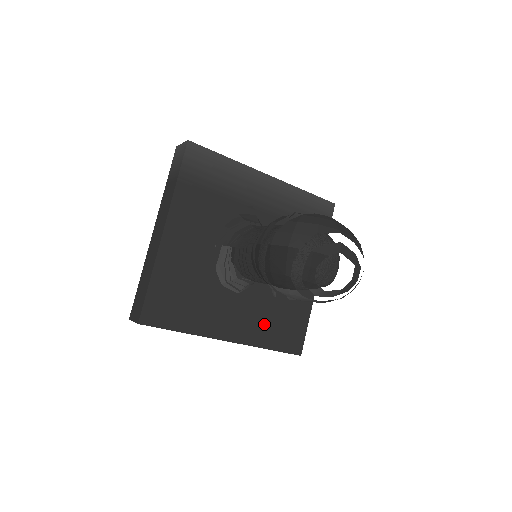
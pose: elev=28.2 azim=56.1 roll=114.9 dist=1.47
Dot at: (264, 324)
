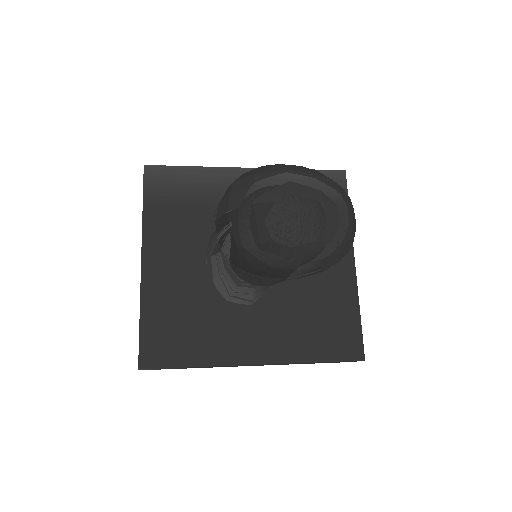
Dot at: (298, 333)
